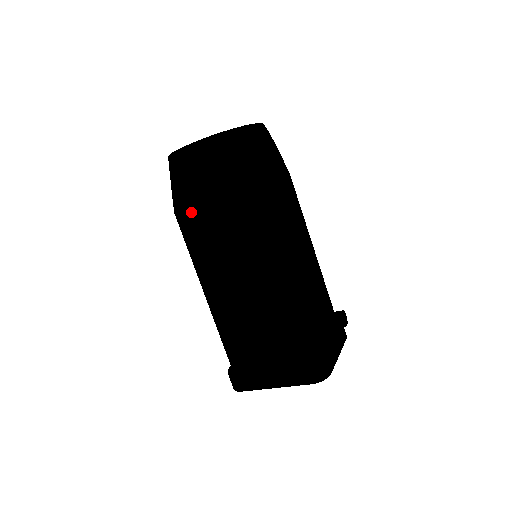
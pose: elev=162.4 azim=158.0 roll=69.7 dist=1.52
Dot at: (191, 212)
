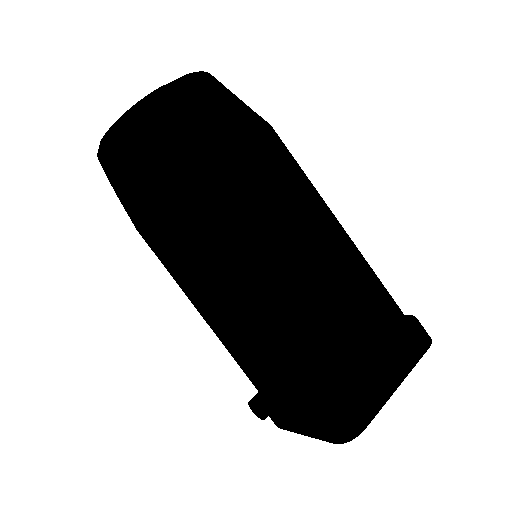
Dot at: (199, 175)
